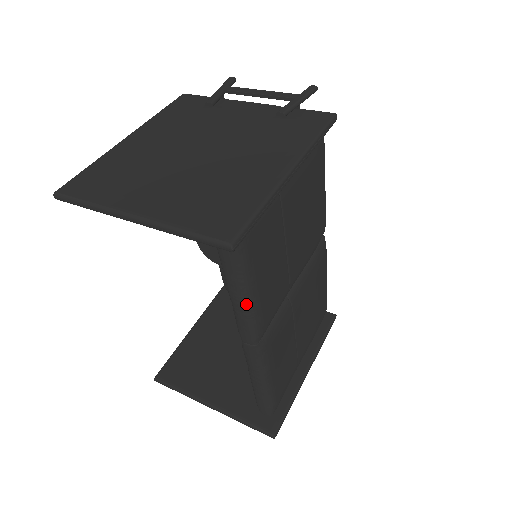
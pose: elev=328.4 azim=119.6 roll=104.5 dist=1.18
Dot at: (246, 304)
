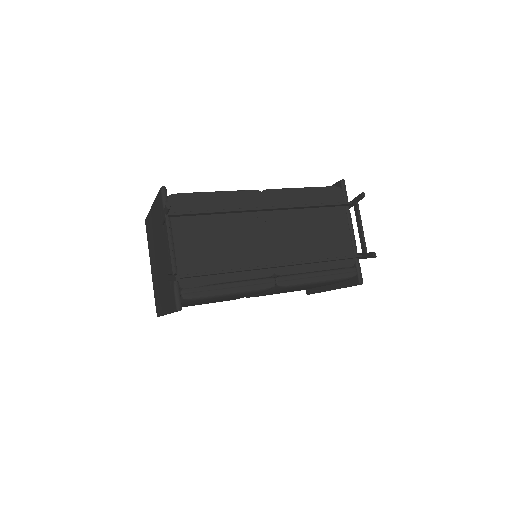
Dot at: occluded
